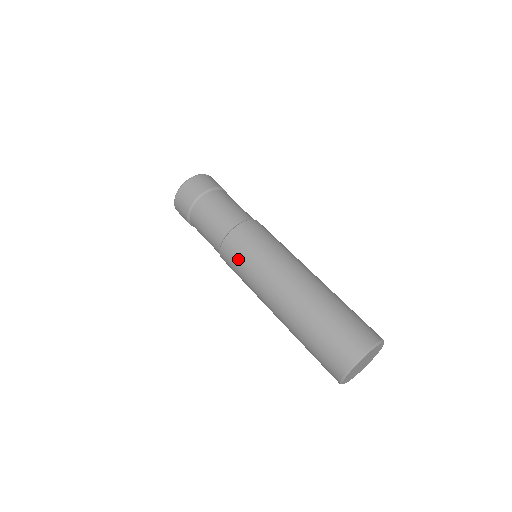
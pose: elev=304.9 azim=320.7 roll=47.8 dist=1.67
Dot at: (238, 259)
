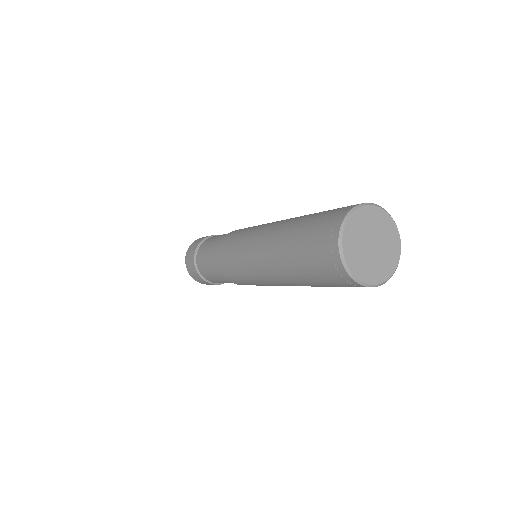
Dot at: (244, 229)
